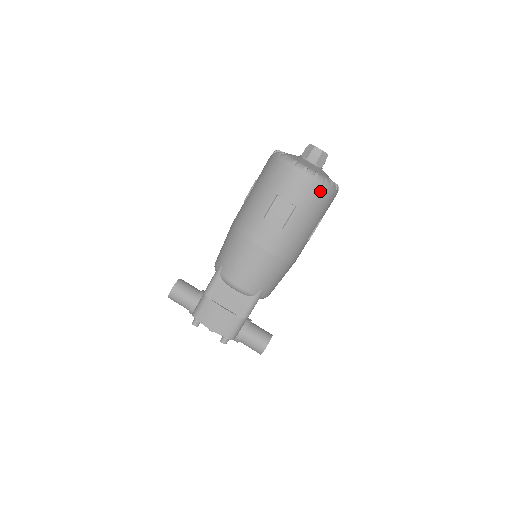
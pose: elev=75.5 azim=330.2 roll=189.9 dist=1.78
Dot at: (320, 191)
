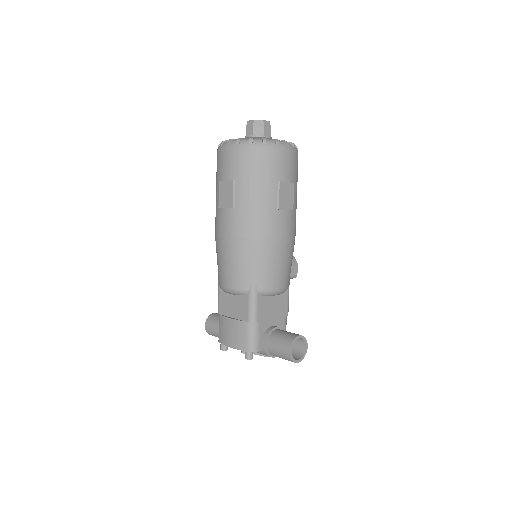
Dot at: (250, 153)
